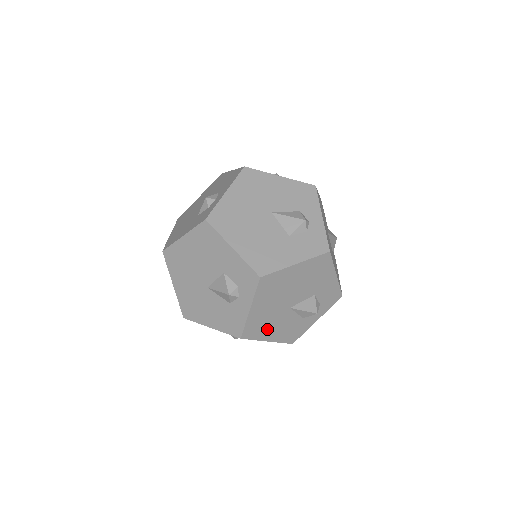
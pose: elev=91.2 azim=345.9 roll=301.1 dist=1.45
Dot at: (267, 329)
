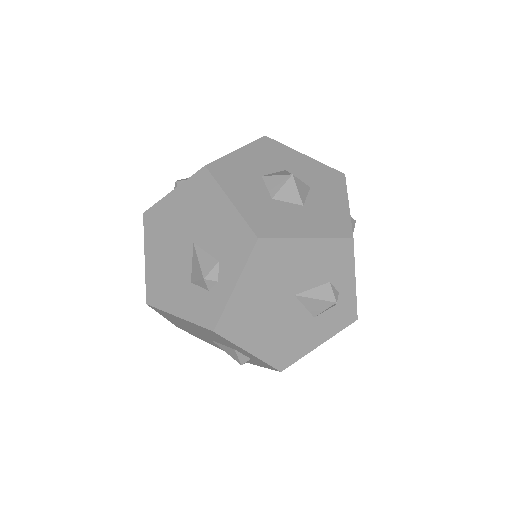
Dot at: occluded
